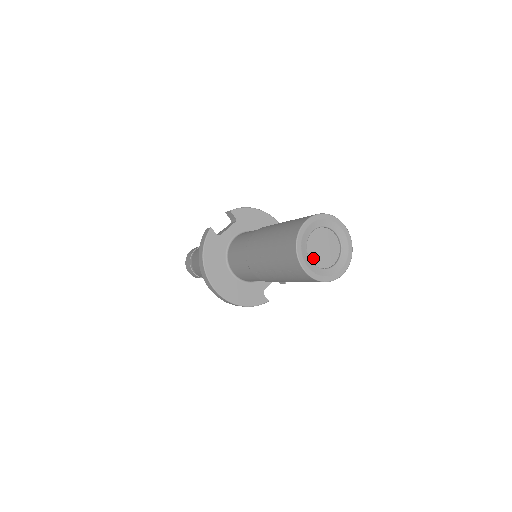
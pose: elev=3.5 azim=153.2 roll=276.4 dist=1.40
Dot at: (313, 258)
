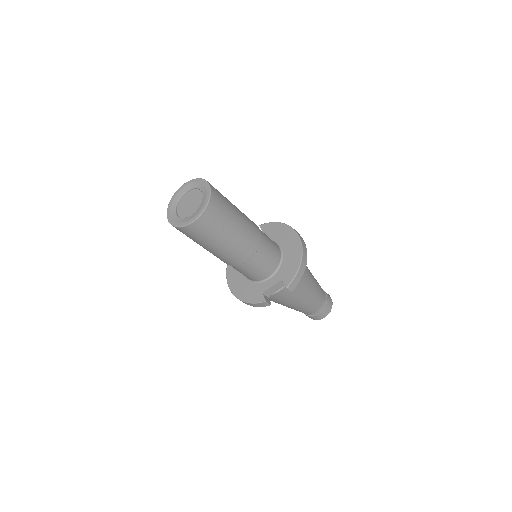
Dot at: (180, 211)
